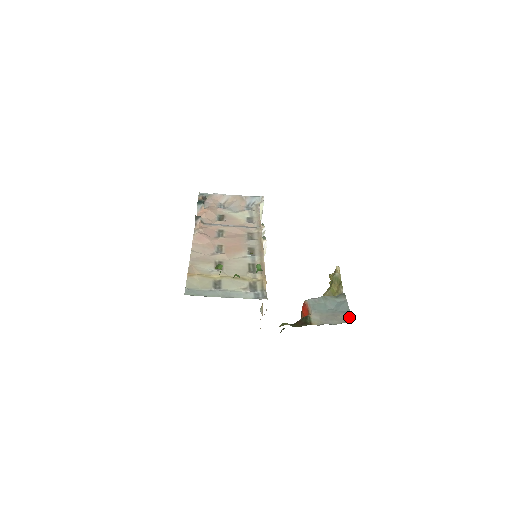
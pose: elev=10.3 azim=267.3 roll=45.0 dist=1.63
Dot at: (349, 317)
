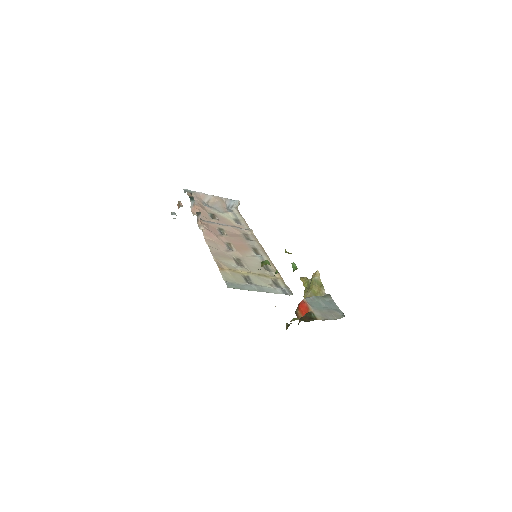
Dot at: (342, 314)
